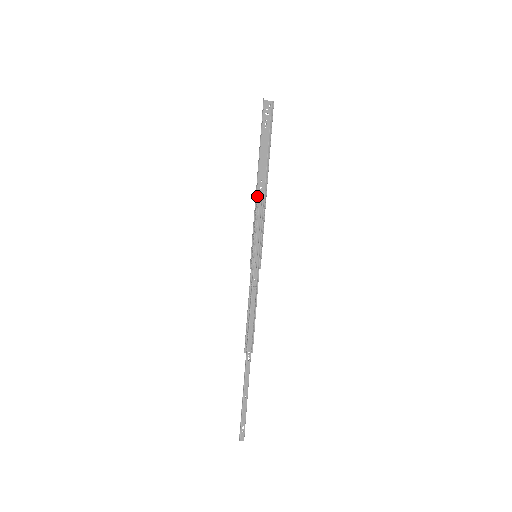
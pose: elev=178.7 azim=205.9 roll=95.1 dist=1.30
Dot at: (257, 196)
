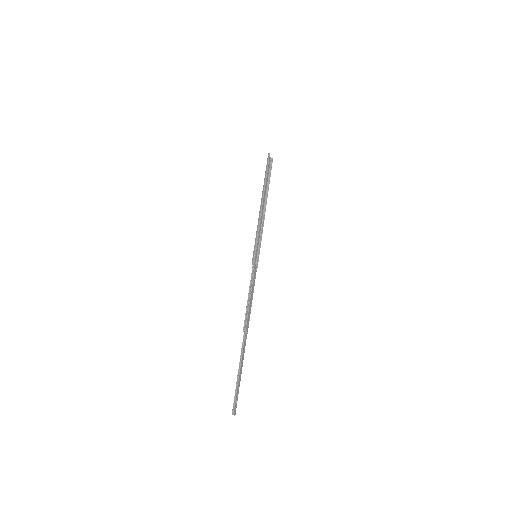
Dot at: (261, 213)
